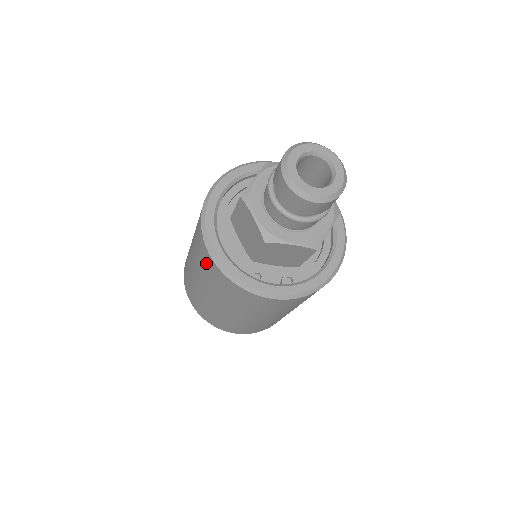
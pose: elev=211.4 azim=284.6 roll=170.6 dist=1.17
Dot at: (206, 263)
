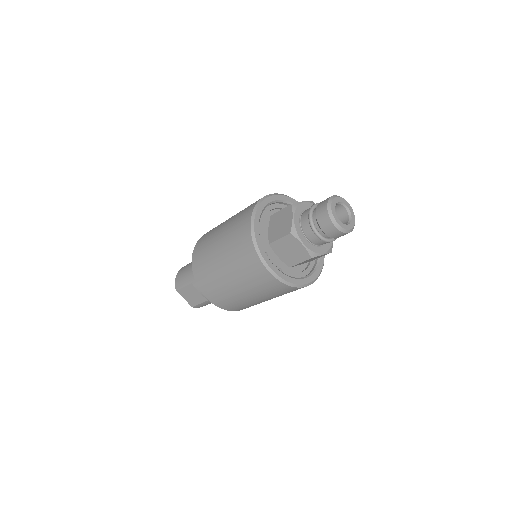
Dot at: (241, 228)
